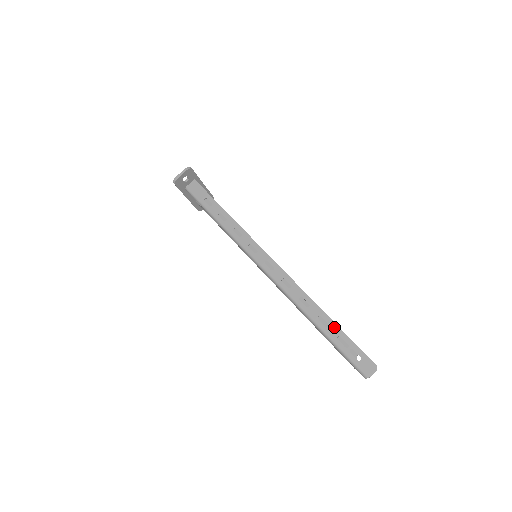
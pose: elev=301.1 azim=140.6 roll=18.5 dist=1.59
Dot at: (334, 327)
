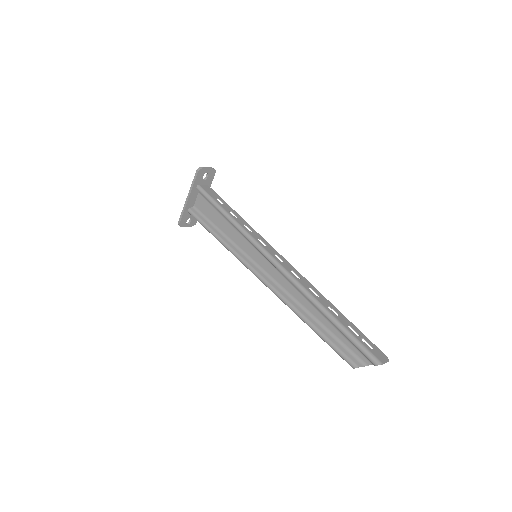
Dot at: (344, 318)
